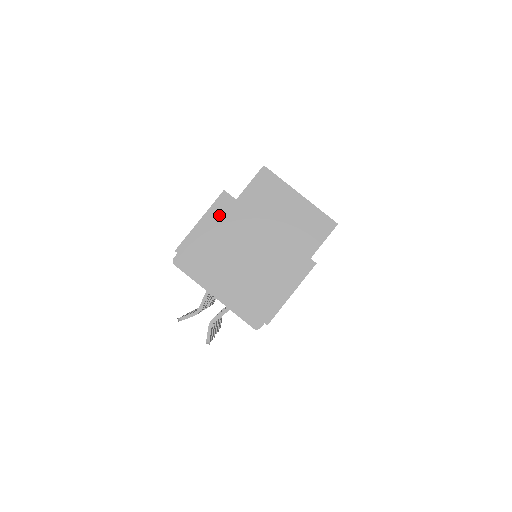
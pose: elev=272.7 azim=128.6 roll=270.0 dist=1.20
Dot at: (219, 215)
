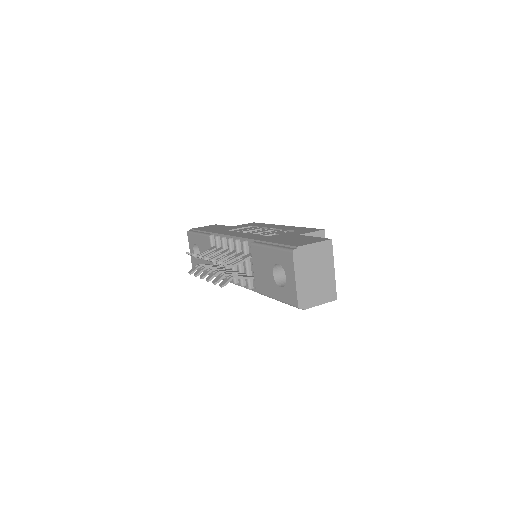
Dot at: (323, 248)
